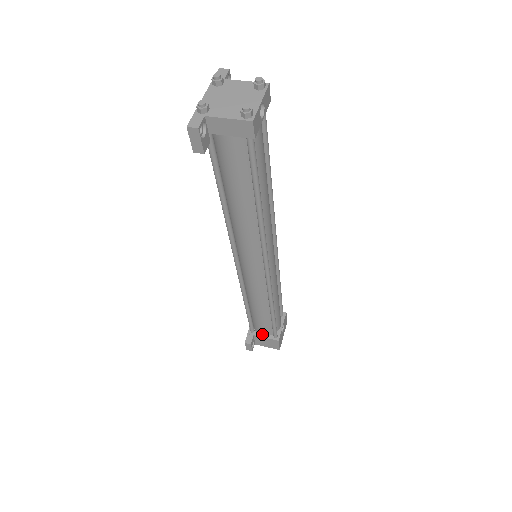
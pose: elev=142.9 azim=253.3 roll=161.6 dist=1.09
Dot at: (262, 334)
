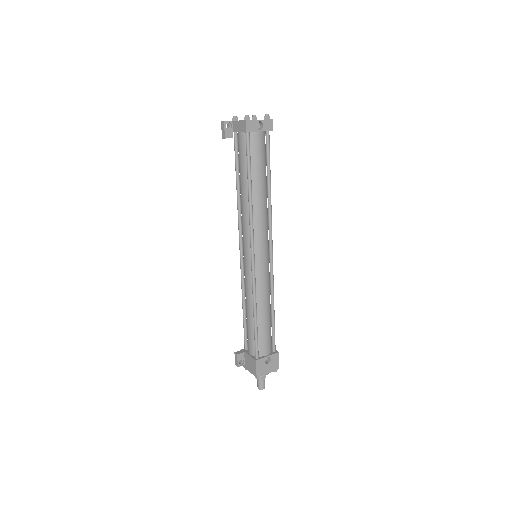
Dot at: (249, 352)
